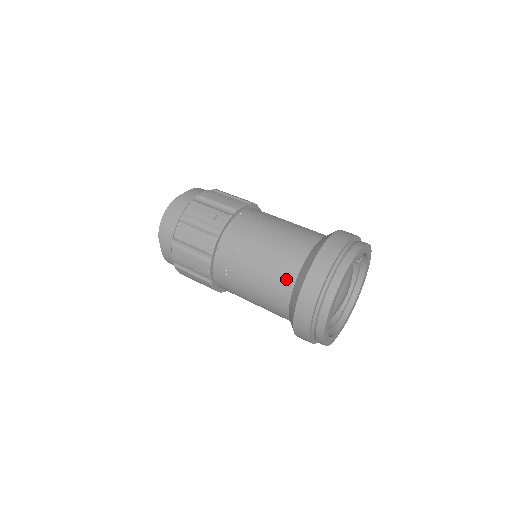
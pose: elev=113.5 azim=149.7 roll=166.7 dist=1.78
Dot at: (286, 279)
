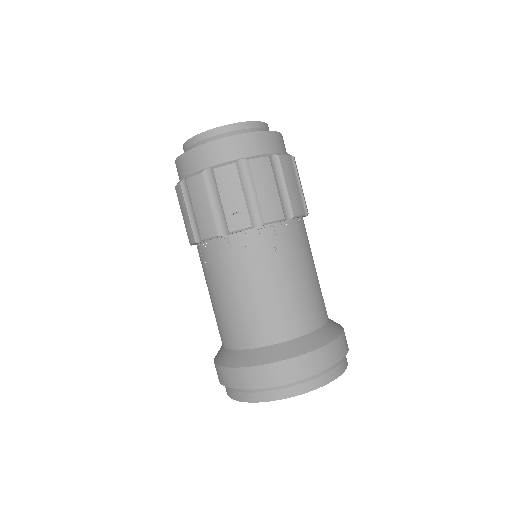
Dot at: (237, 338)
